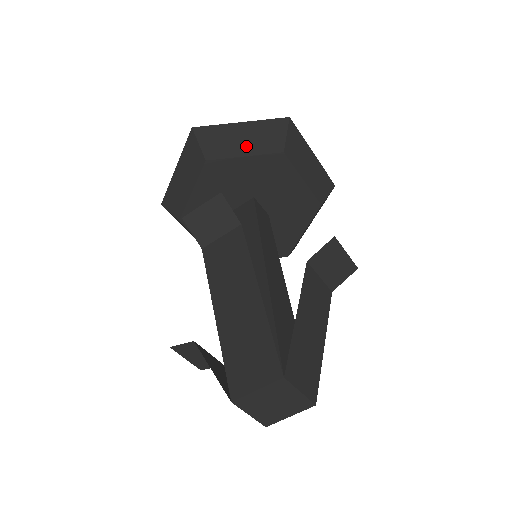
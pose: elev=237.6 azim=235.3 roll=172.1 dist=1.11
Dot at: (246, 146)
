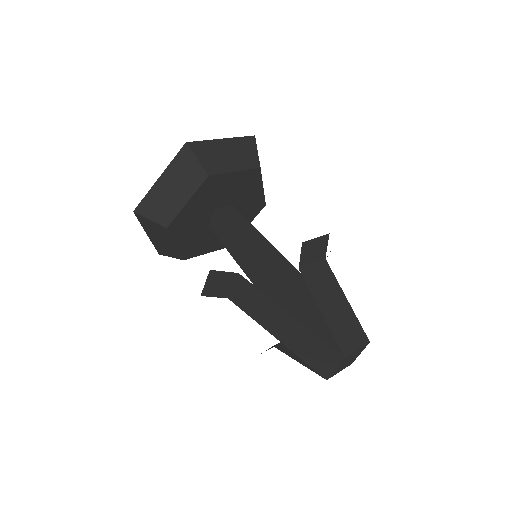
Dot at: (180, 194)
